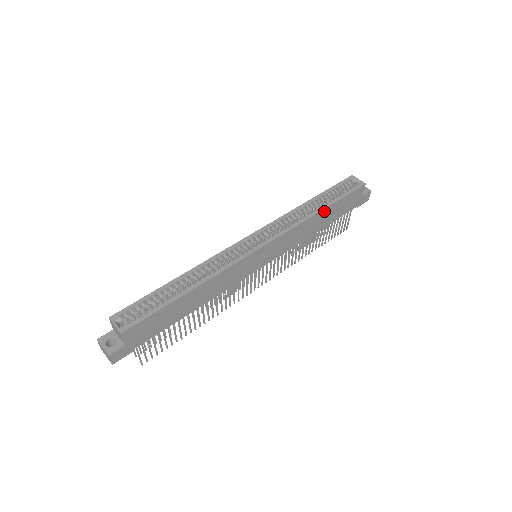
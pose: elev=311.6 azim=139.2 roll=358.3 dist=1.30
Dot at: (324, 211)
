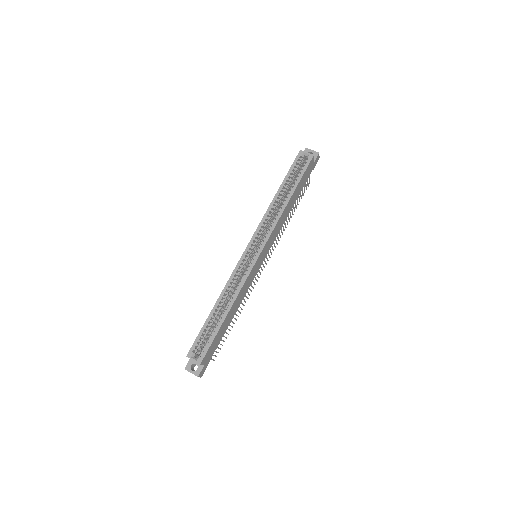
Dot at: (291, 198)
